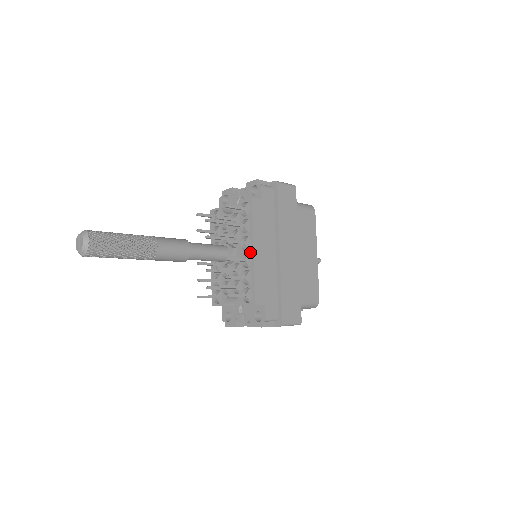
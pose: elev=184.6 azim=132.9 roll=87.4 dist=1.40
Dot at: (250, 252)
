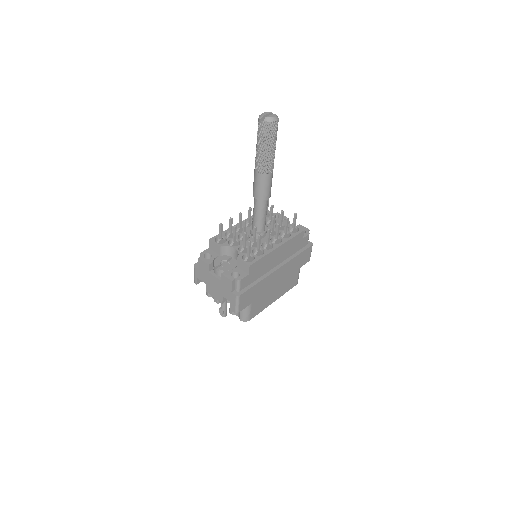
Dot at: (275, 245)
